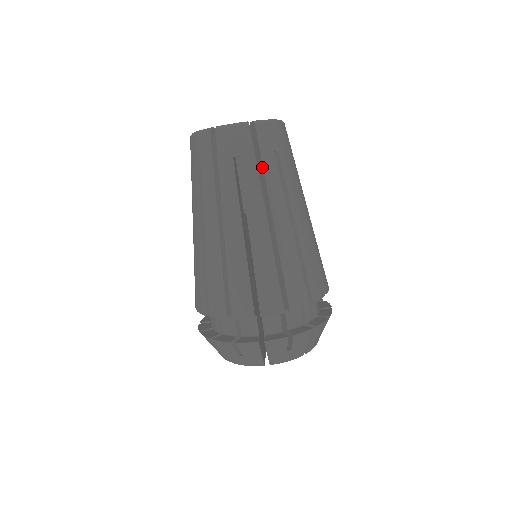
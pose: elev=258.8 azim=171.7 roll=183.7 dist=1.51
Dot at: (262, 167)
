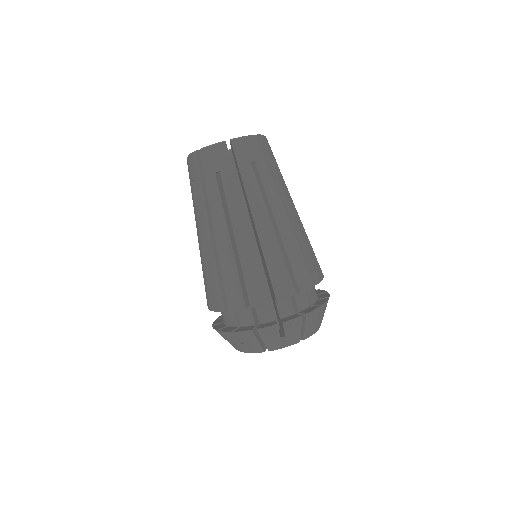
Dot at: (241, 178)
